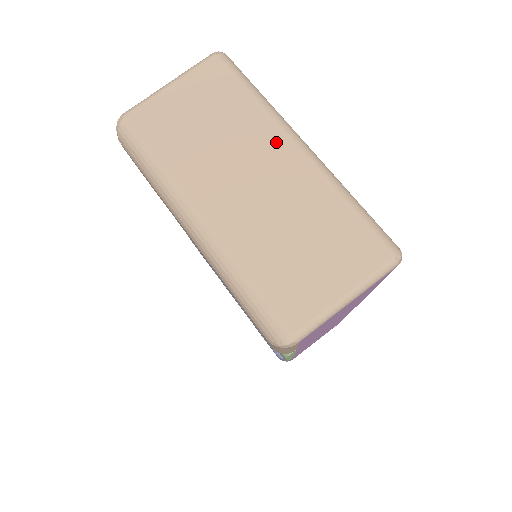
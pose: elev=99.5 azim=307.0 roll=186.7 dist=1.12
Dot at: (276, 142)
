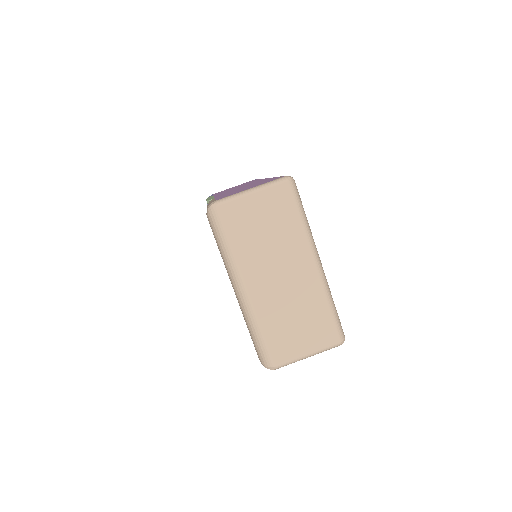
Dot at: (304, 257)
